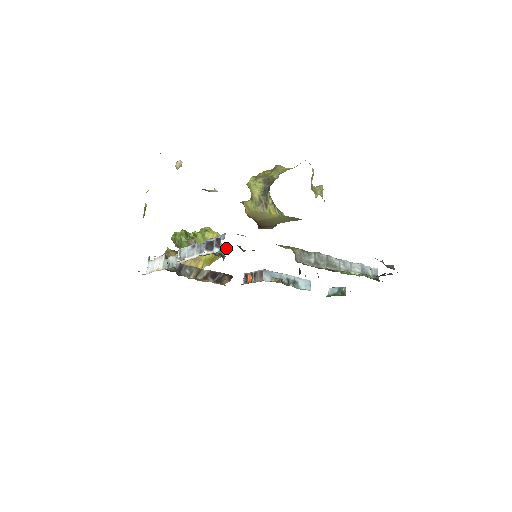
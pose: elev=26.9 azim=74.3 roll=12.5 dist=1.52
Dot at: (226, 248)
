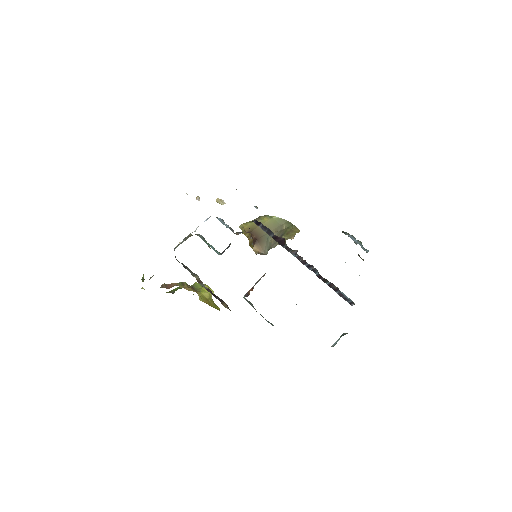
Dot at: occluded
